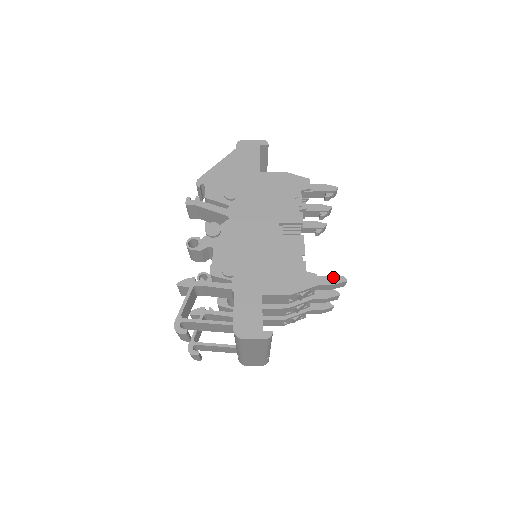
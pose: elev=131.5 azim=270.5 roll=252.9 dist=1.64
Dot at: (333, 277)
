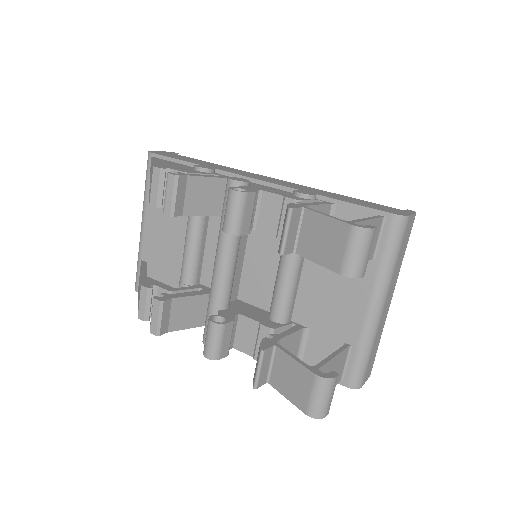
Dot at: occluded
